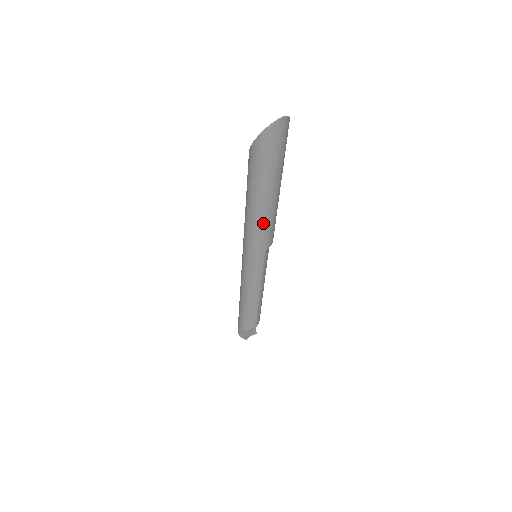
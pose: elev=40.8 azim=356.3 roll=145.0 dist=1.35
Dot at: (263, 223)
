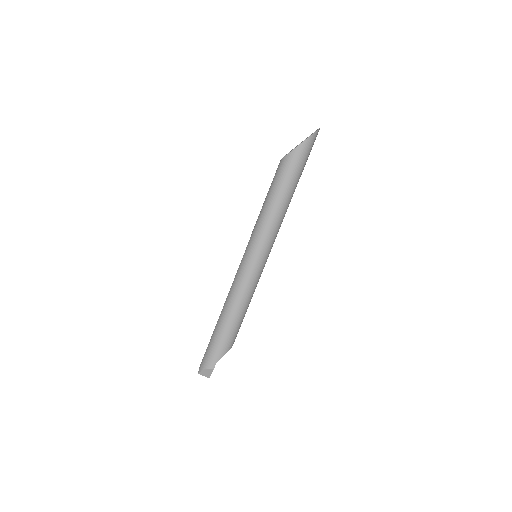
Dot at: (285, 212)
